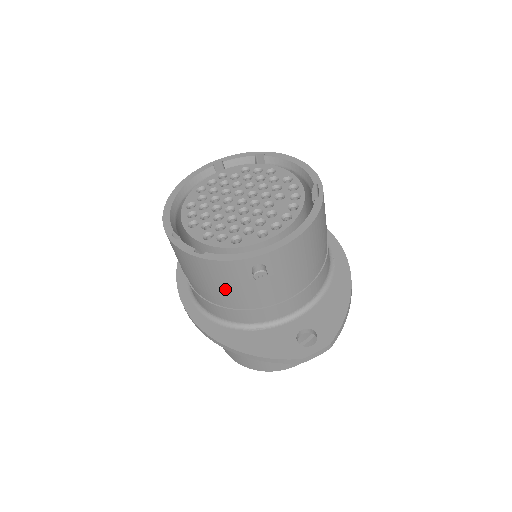
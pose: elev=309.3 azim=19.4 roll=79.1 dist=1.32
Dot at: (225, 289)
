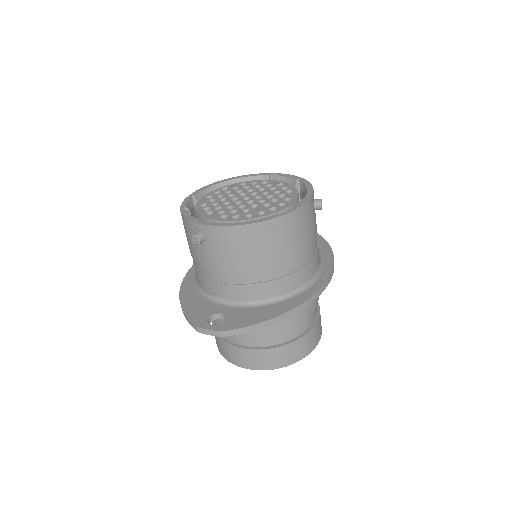
Dot at: (190, 246)
